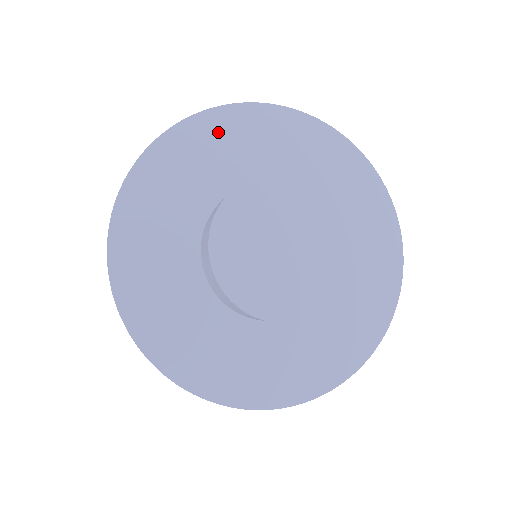
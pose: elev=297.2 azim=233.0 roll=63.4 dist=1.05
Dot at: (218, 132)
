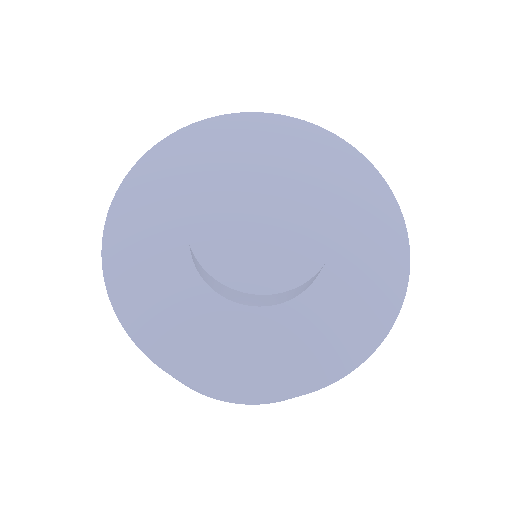
Dot at: (265, 131)
